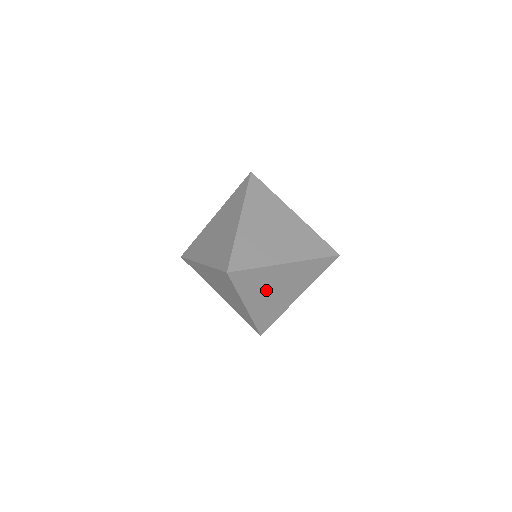
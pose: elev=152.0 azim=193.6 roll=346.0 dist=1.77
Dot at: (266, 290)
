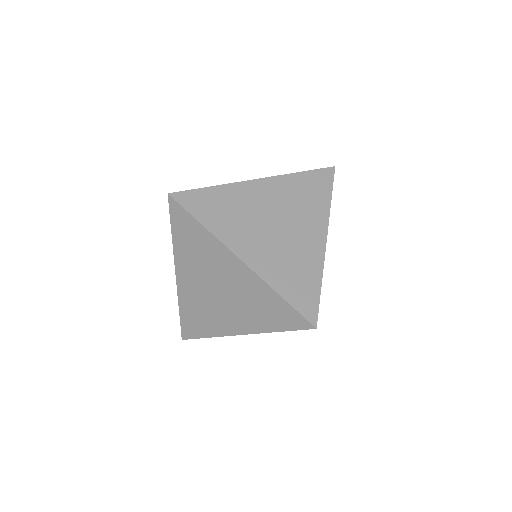
Dot at: (205, 275)
